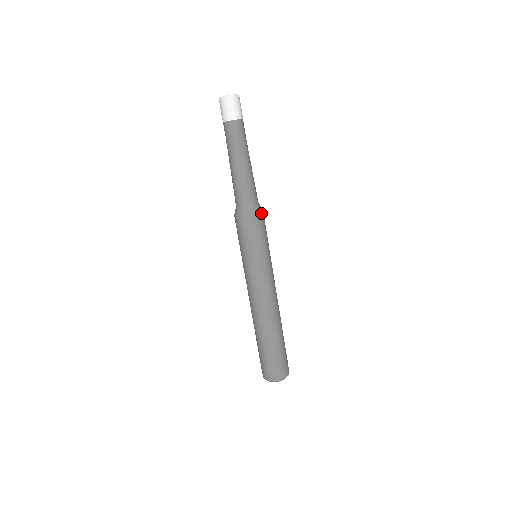
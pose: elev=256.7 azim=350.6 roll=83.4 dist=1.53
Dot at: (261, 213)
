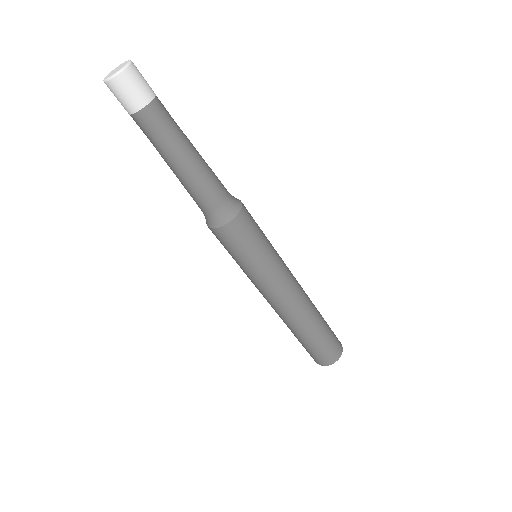
Dot at: (241, 202)
